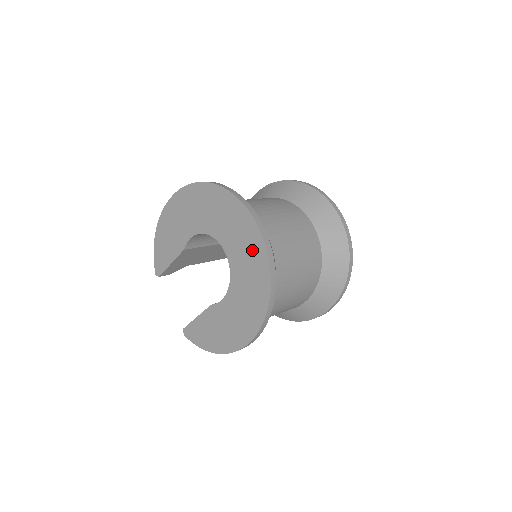
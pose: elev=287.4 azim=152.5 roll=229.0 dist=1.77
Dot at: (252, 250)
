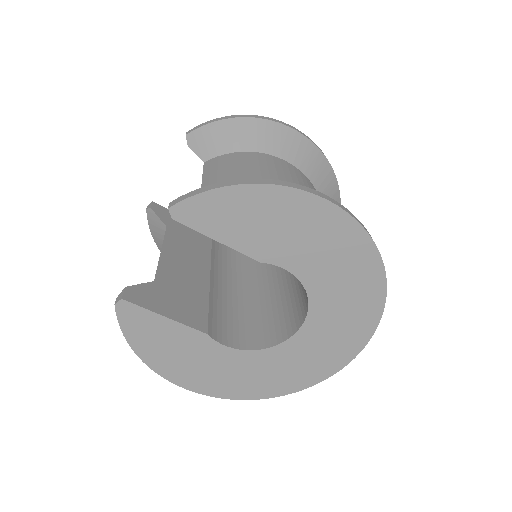
Dot at: (319, 364)
